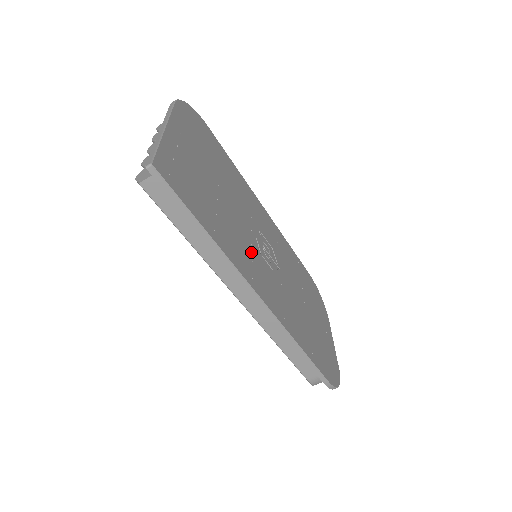
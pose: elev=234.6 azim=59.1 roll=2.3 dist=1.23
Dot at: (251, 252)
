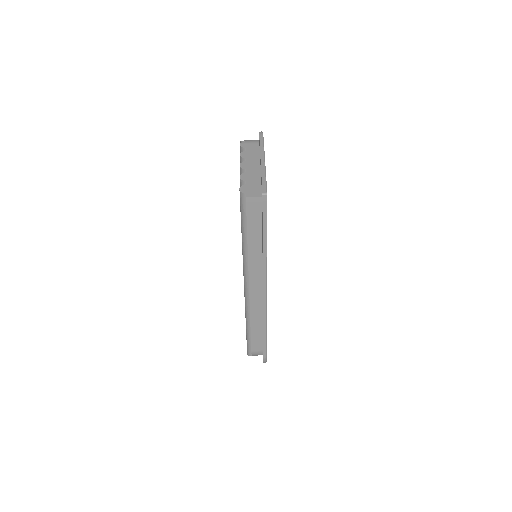
Dot at: occluded
